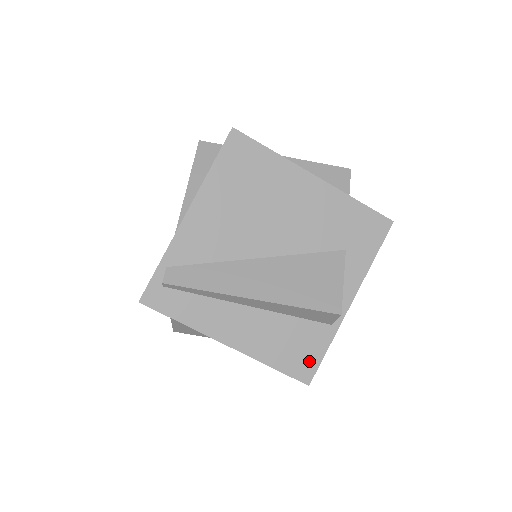
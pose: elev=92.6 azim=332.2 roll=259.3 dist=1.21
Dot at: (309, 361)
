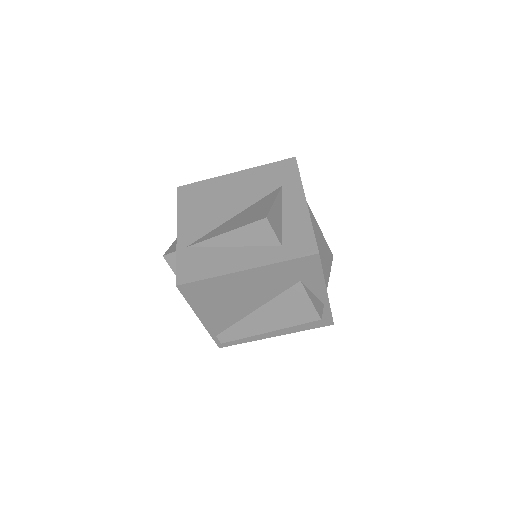
Dot at: (325, 319)
